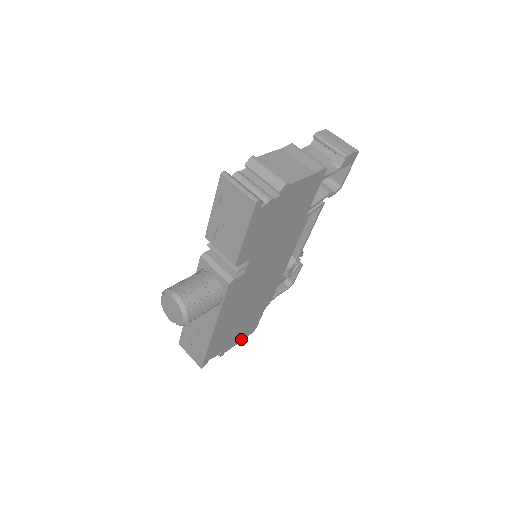
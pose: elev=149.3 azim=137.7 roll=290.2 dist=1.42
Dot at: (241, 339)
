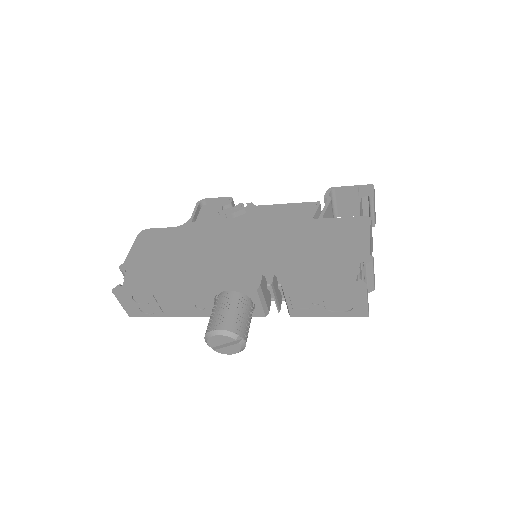
Dot at: occluded
